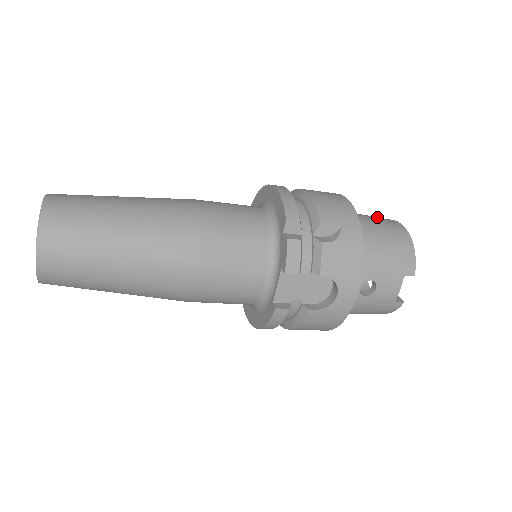
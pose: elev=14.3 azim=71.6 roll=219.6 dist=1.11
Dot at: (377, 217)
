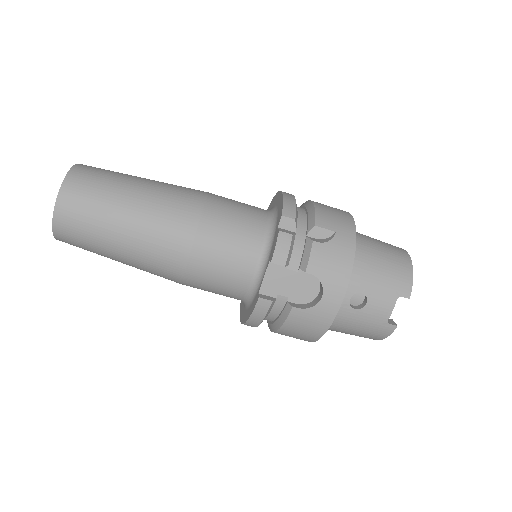
Dot at: occluded
